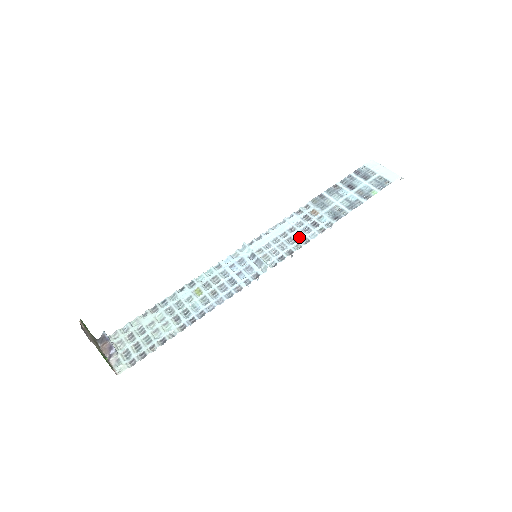
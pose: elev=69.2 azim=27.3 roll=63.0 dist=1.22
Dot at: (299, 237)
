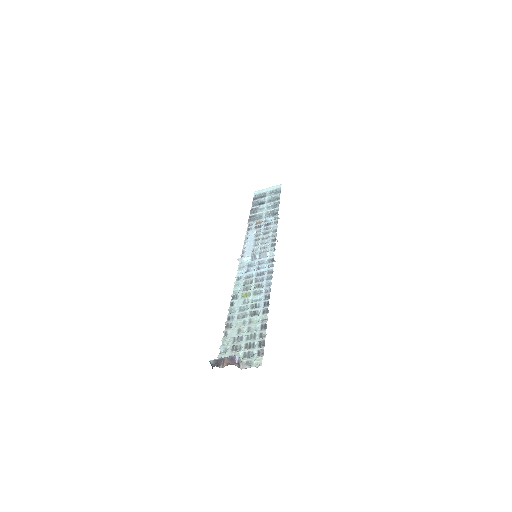
Dot at: (268, 233)
